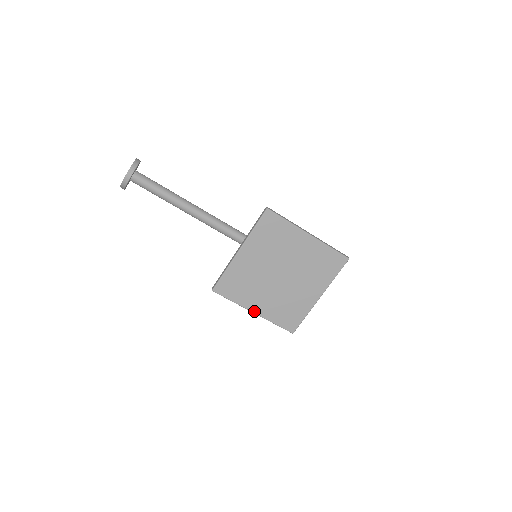
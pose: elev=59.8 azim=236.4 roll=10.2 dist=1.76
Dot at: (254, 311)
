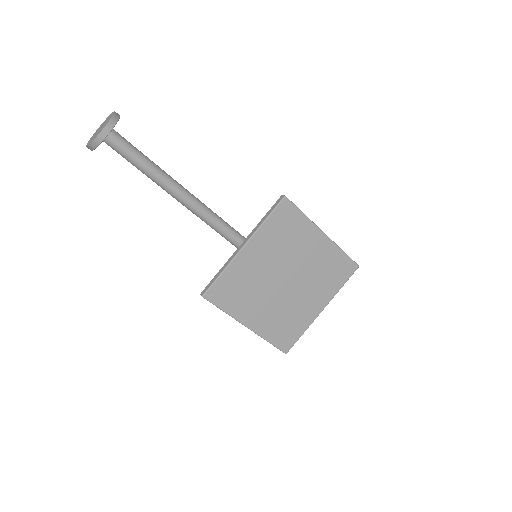
Dot at: (248, 325)
